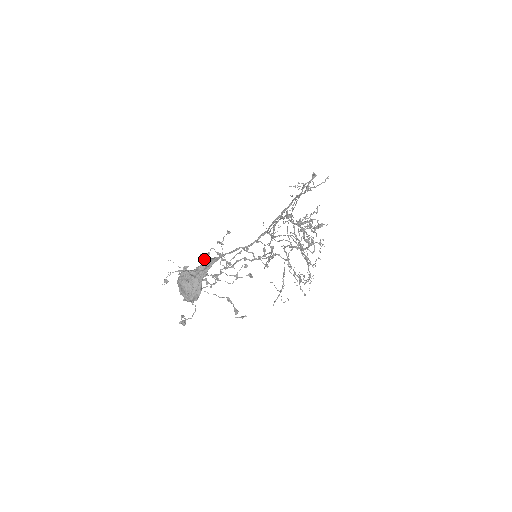
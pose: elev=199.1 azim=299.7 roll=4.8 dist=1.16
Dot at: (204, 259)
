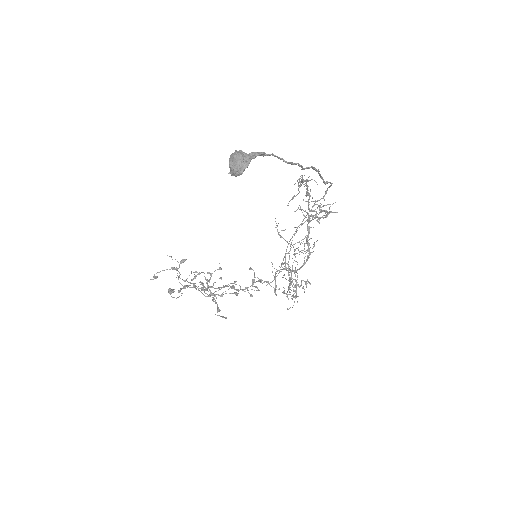
Dot at: occluded
